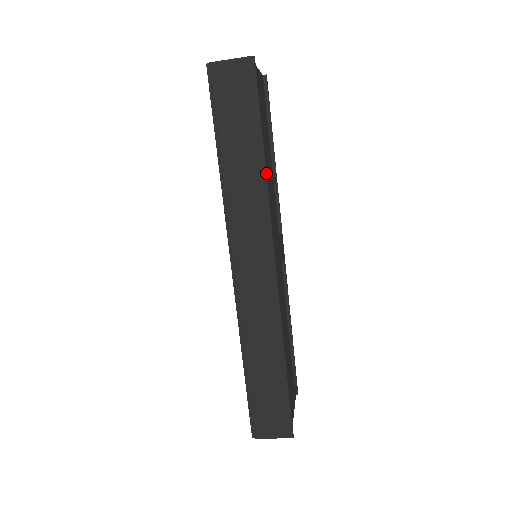
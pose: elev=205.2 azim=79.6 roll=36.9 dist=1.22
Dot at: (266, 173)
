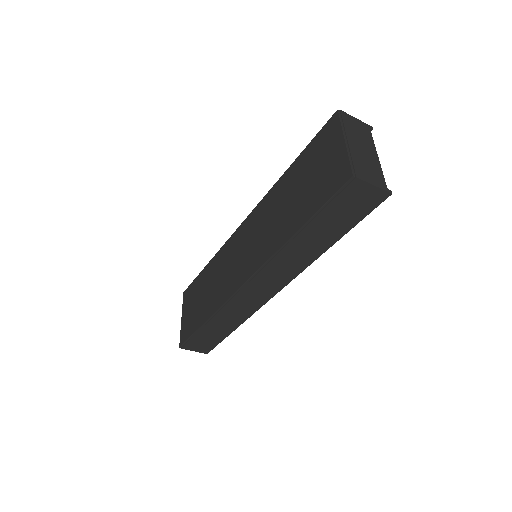
Dot at: (321, 254)
